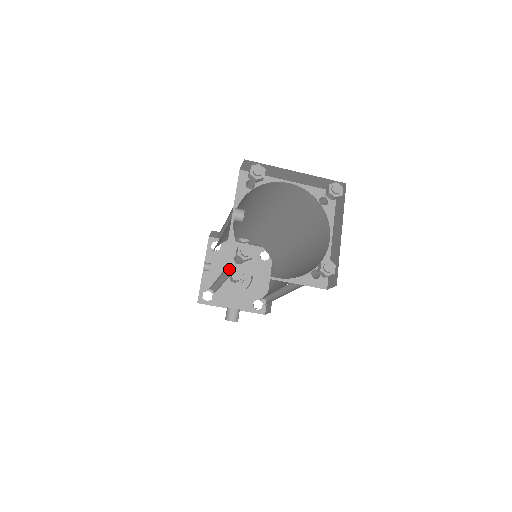
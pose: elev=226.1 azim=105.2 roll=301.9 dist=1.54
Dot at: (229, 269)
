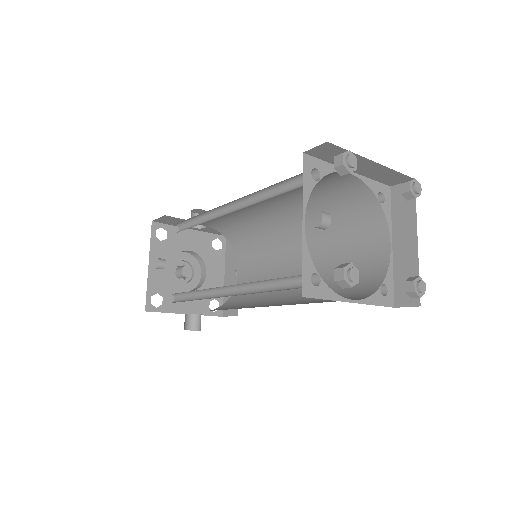
Dot at: (308, 294)
